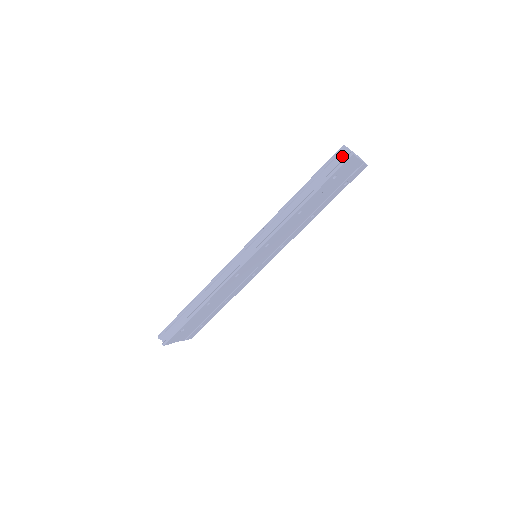
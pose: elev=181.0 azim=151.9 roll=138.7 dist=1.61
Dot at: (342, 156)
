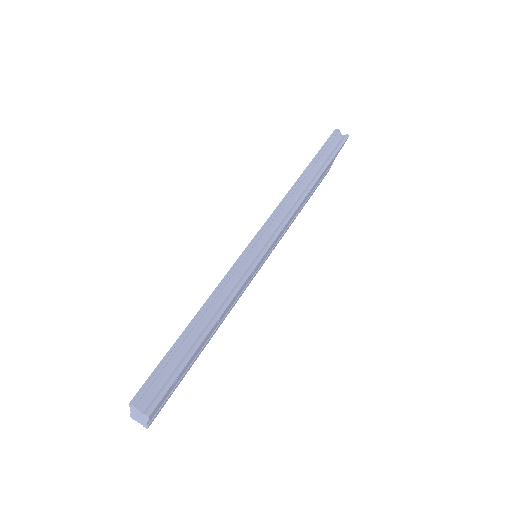
Dot at: (337, 138)
